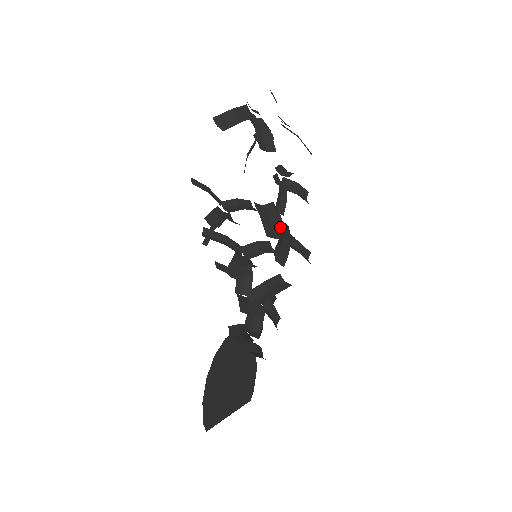
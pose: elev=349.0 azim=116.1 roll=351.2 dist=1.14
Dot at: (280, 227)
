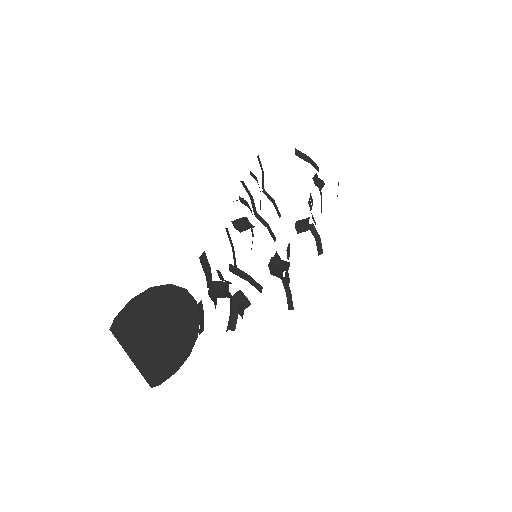
Dot at: (289, 244)
